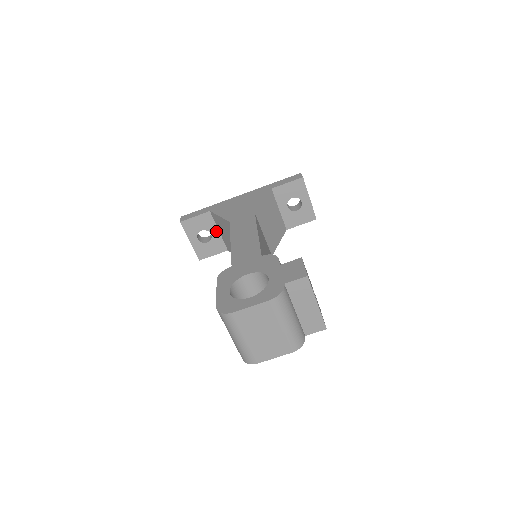
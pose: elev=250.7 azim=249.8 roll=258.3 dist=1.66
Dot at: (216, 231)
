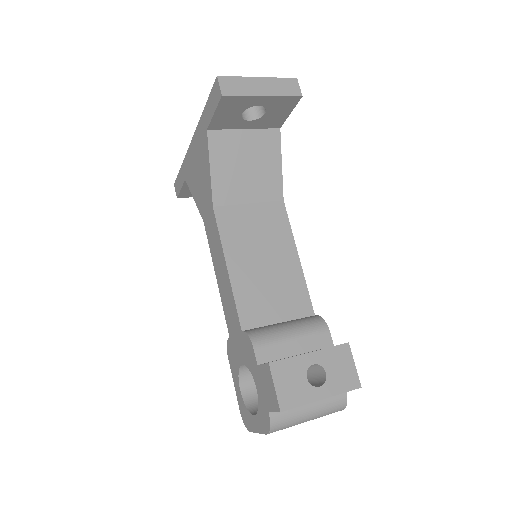
Dot at: occluded
